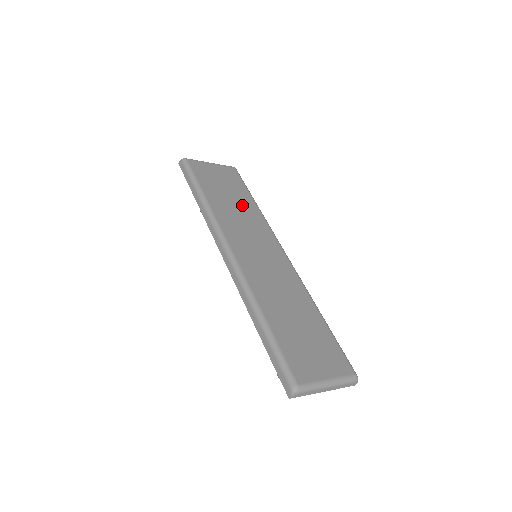
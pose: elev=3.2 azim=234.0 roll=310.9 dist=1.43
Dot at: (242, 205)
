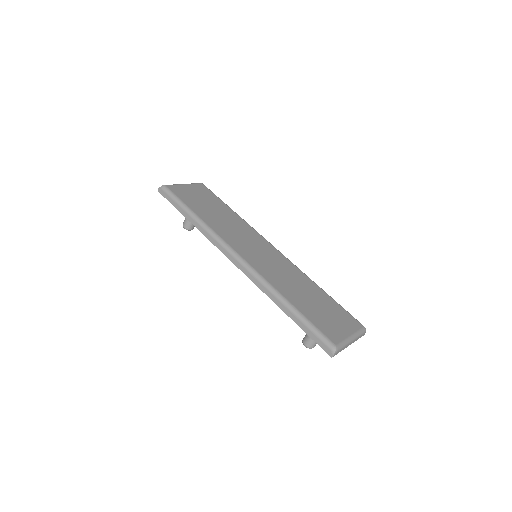
Dot at: (226, 216)
